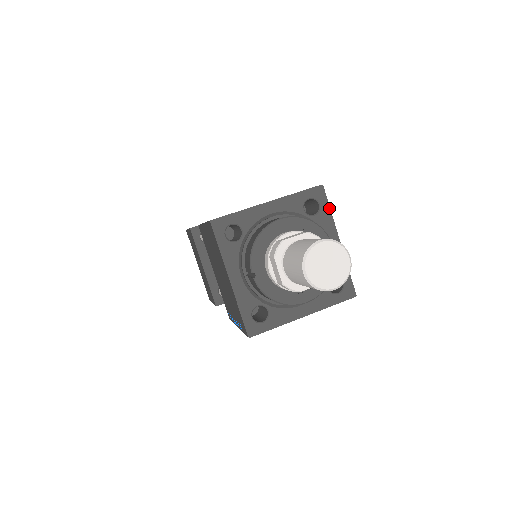
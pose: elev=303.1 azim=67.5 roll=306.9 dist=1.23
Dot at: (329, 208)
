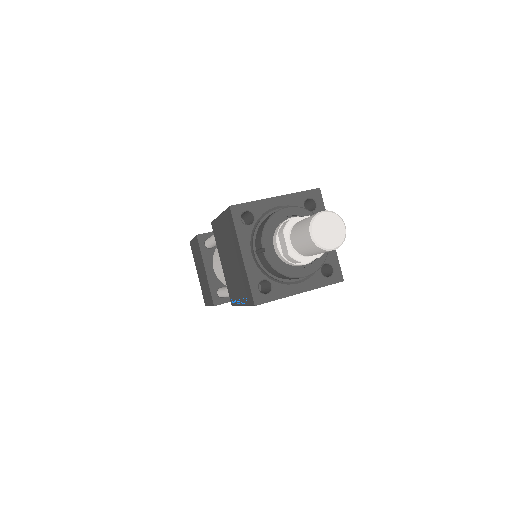
Dot at: (324, 207)
